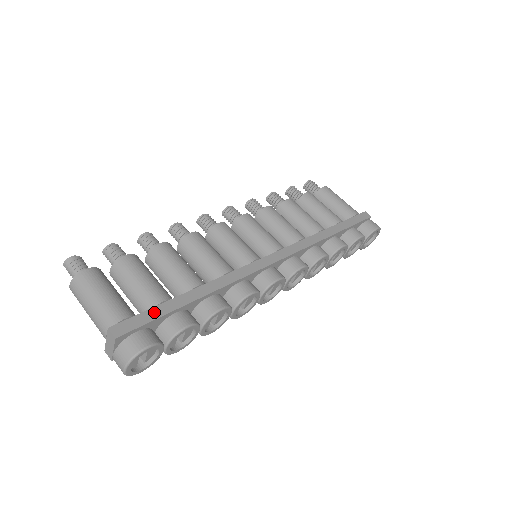
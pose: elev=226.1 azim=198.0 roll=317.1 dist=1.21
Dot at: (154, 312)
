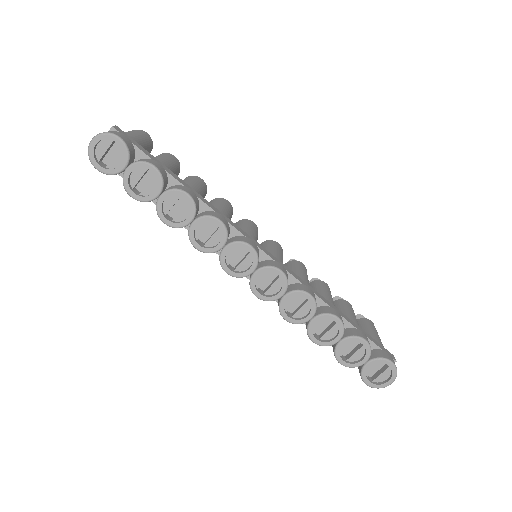
Dot at: (149, 154)
